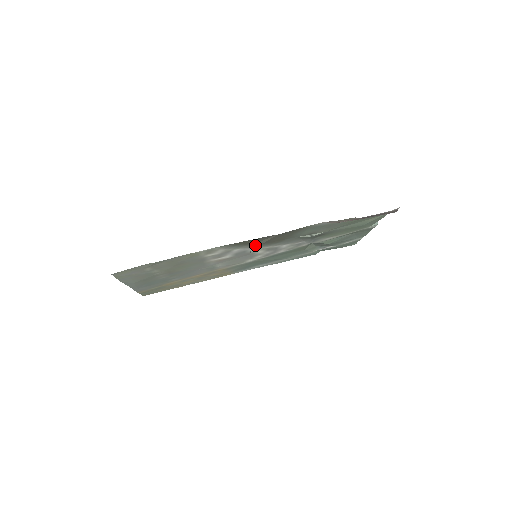
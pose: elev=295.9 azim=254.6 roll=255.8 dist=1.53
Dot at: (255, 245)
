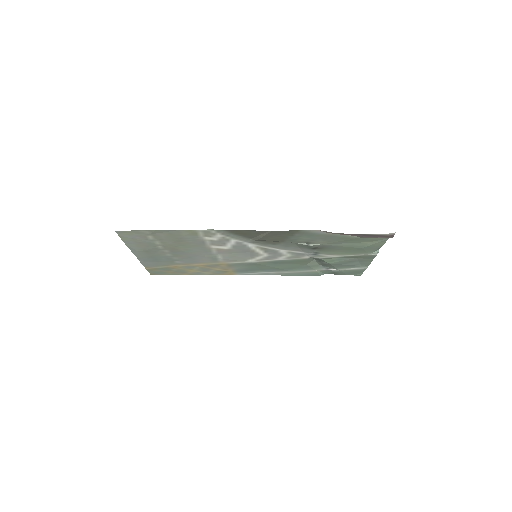
Dot at: (252, 240)
